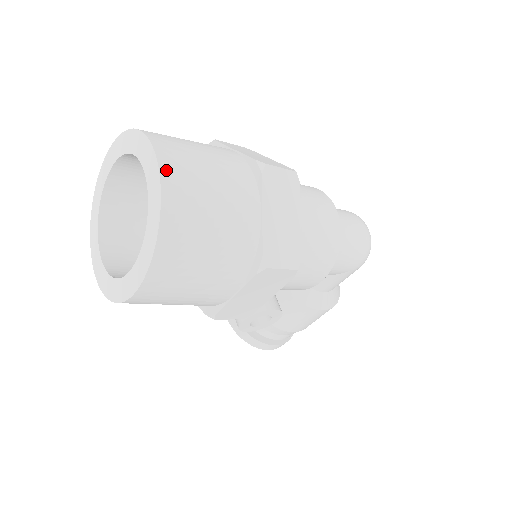
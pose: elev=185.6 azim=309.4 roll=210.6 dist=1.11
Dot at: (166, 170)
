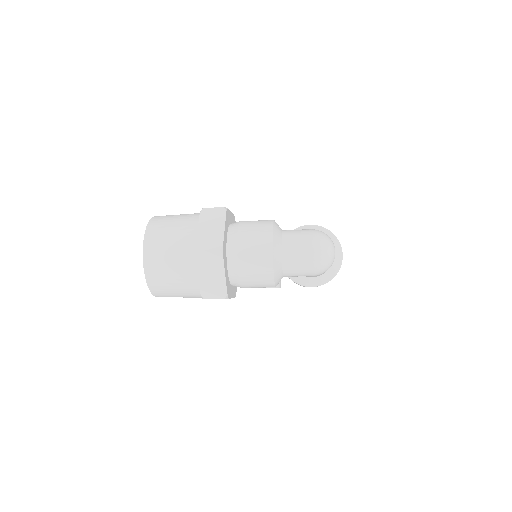
Dot at: (146, 261)
